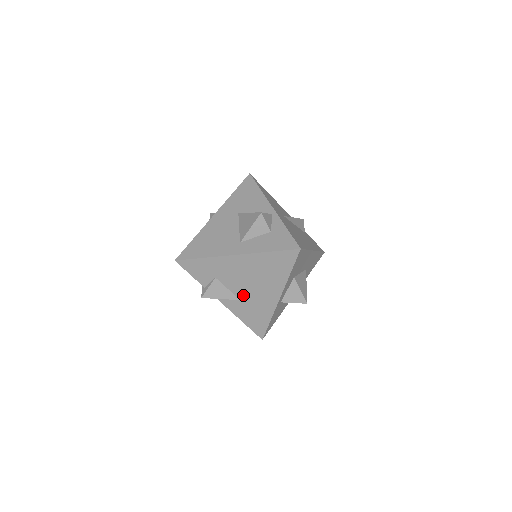
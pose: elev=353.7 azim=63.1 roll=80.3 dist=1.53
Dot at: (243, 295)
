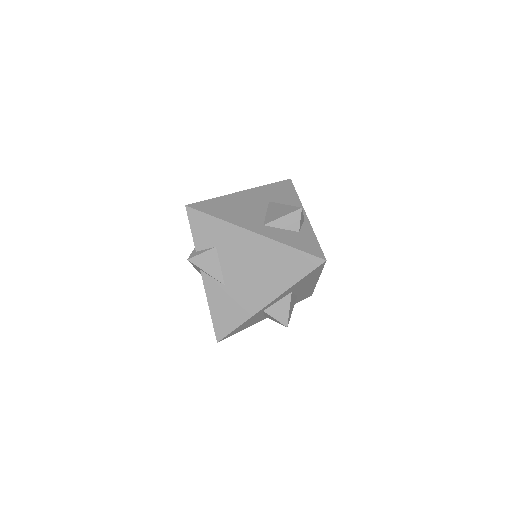
Dot at: (232, 281)
